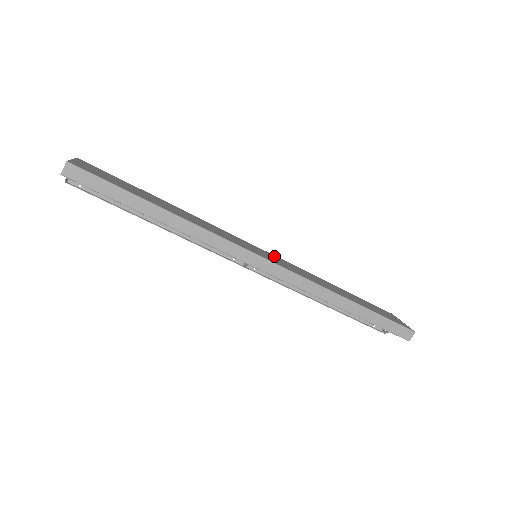
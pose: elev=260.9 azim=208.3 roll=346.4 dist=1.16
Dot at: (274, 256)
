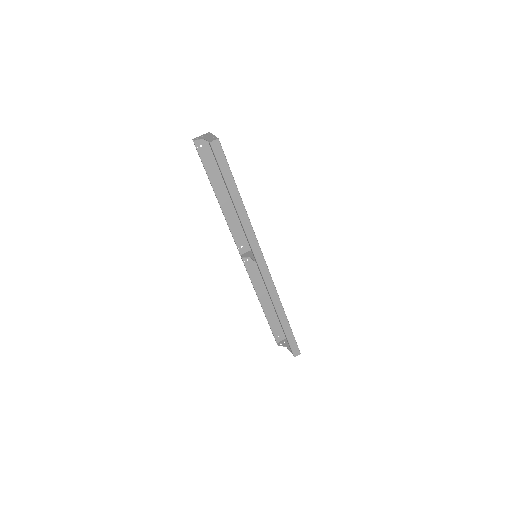
Dot at: occluded
